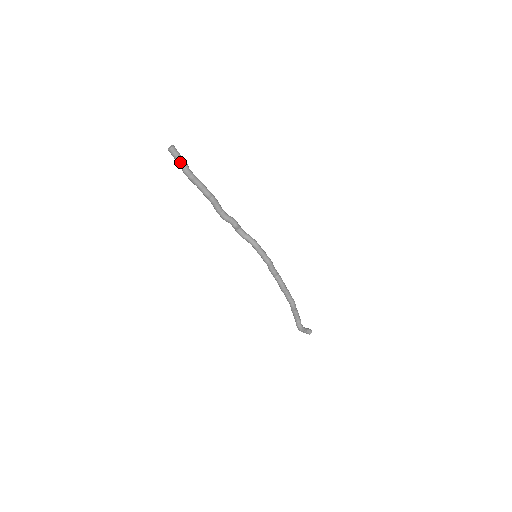
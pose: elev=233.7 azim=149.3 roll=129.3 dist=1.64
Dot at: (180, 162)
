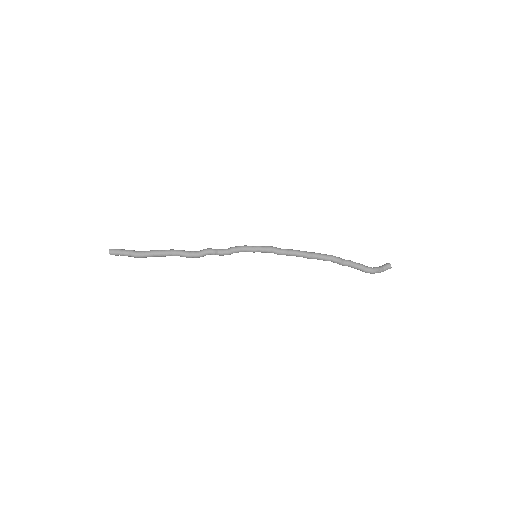
Dot at: (125, 254)
